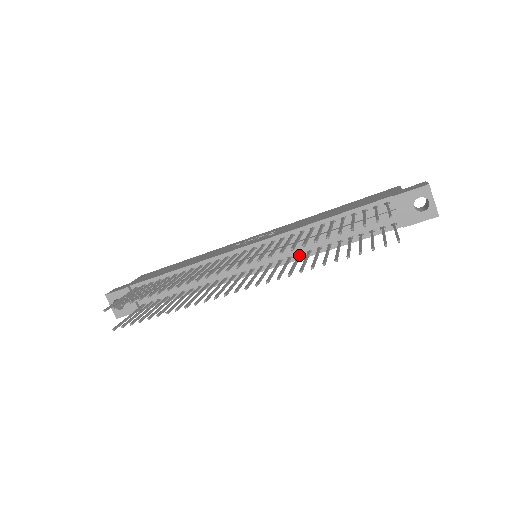
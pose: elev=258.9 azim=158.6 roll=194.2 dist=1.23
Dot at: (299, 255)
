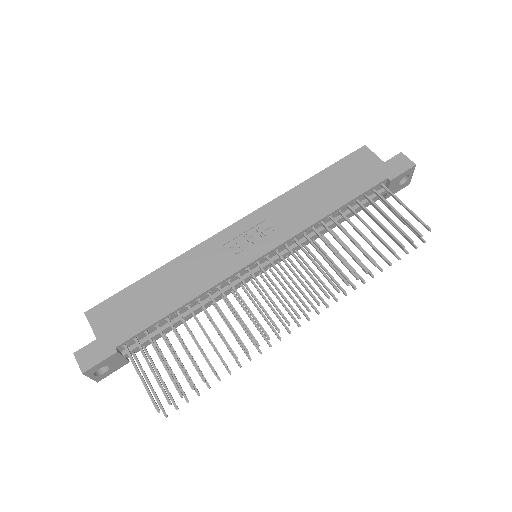
Dot at: (308, 248)
